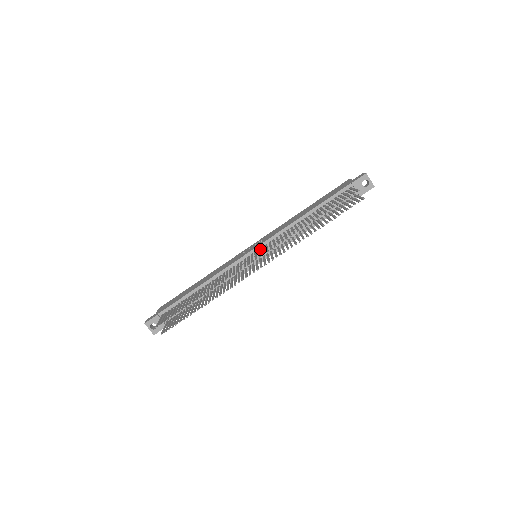
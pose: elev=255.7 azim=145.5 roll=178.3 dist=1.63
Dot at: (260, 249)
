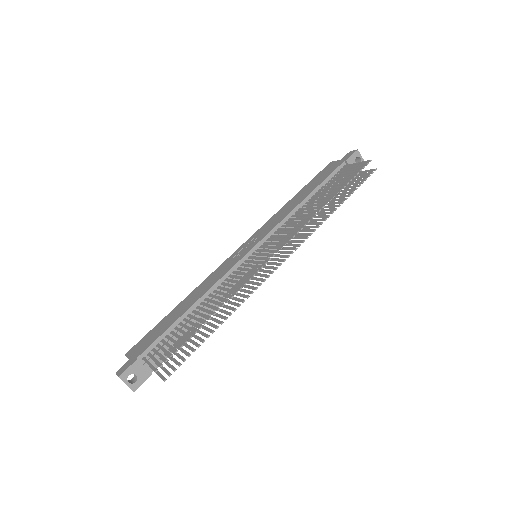
Dot at: (261, 246)
